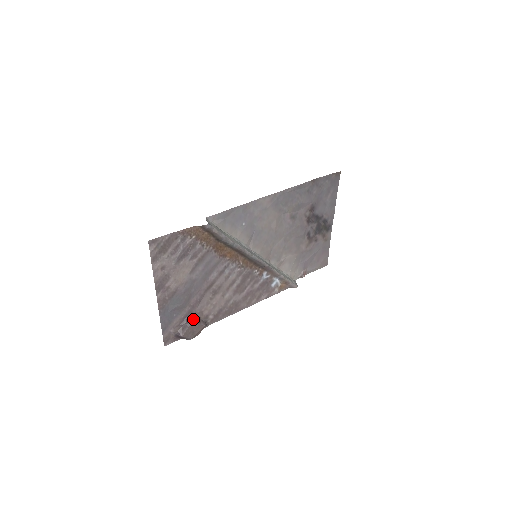
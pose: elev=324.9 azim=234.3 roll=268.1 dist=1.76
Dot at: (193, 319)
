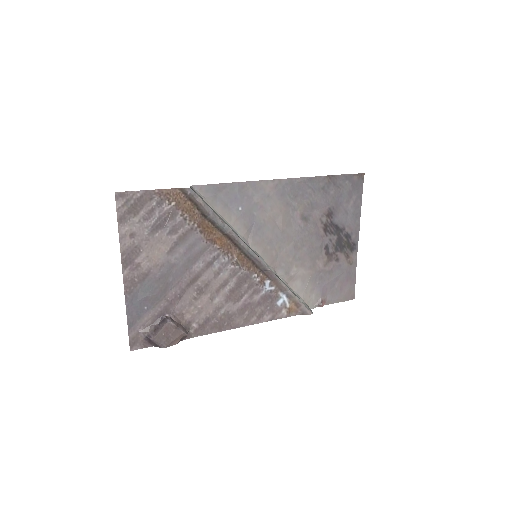
Dot at: (169, 319)
